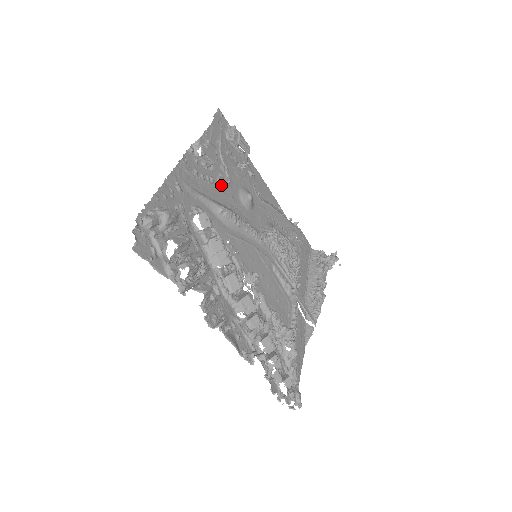
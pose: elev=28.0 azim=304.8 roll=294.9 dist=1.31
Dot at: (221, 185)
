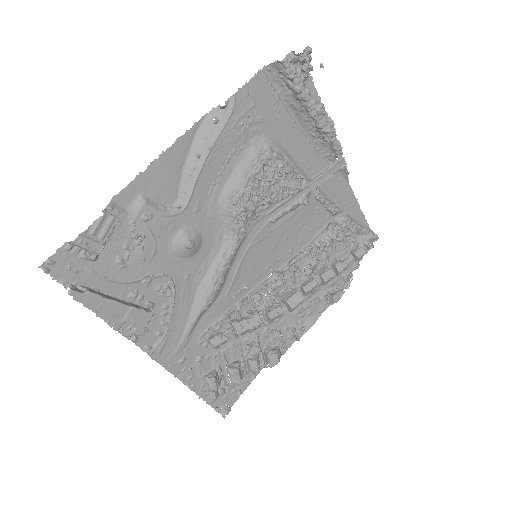
Dot at: (173, 294)
